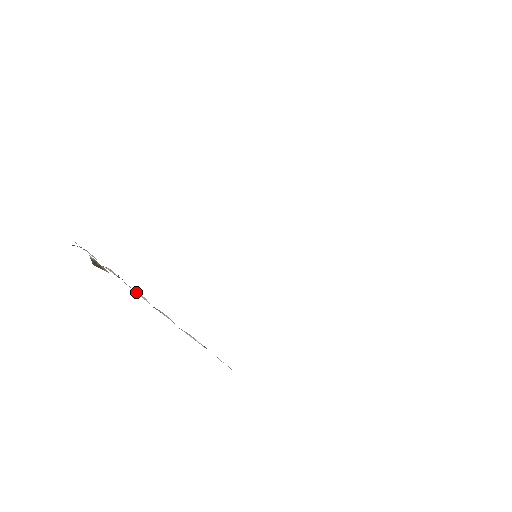
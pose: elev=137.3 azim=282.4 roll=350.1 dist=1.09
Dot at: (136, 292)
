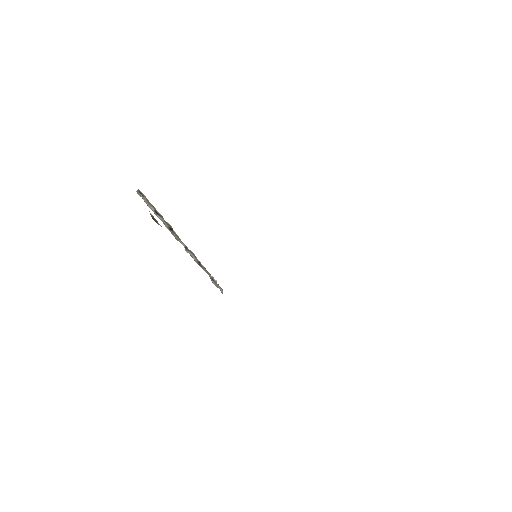
Dot at: (179, 238)
